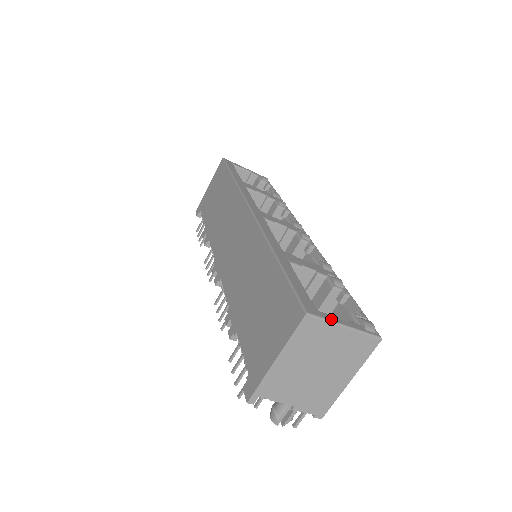
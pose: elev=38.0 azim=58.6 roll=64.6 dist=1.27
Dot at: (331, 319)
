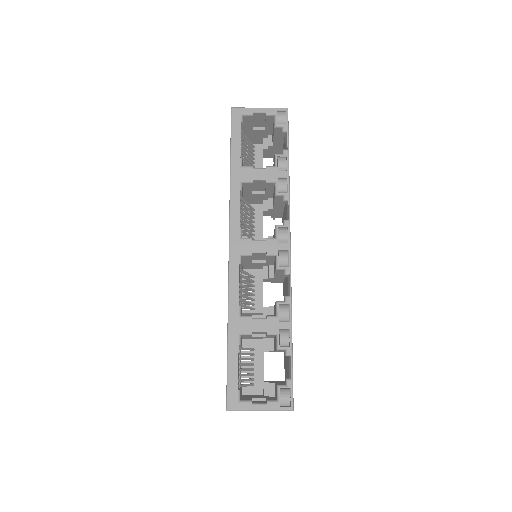
Dot at: (248, 408)
